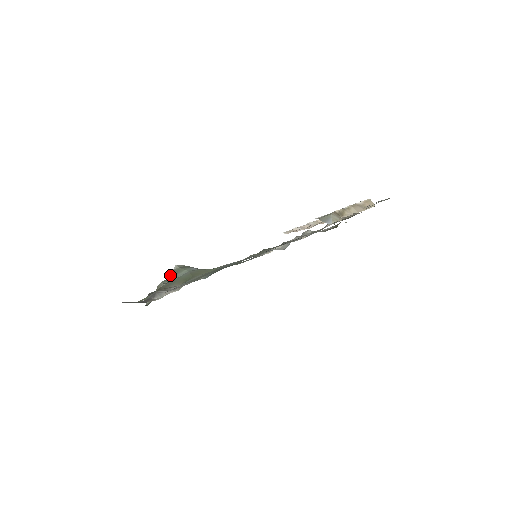
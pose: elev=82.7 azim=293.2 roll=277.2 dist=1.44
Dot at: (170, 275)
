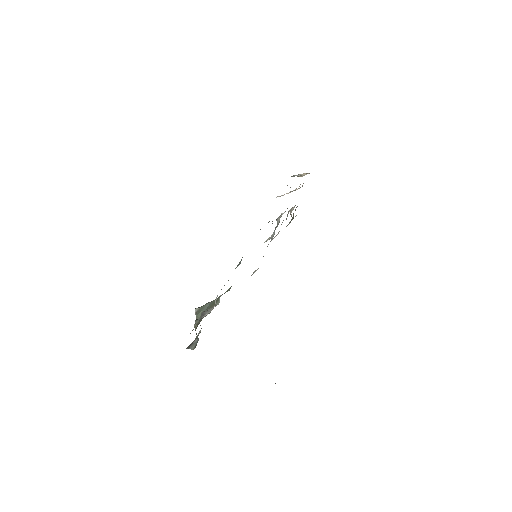
Dot at: (197, 315)
